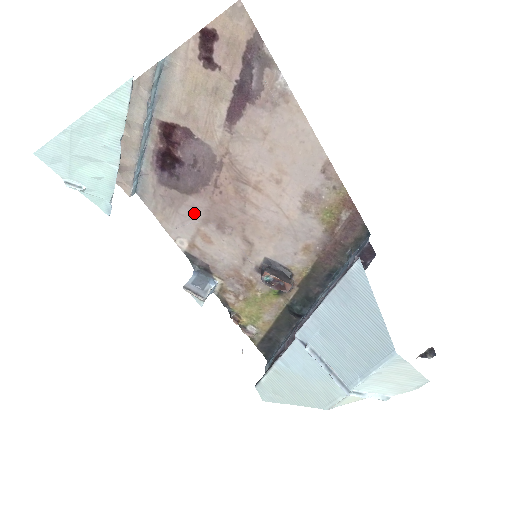
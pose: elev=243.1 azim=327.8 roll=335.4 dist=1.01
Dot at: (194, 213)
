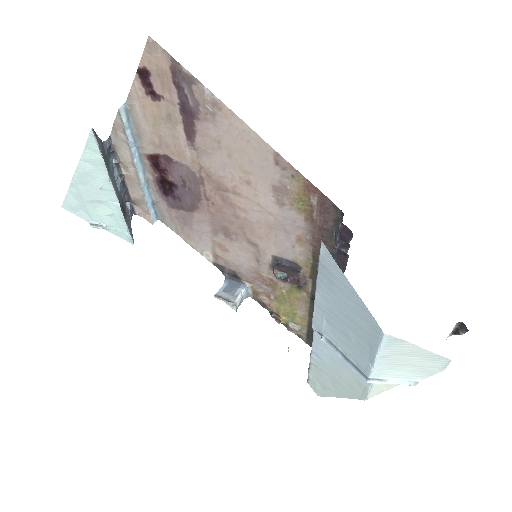
Dot at: (203, 227)
